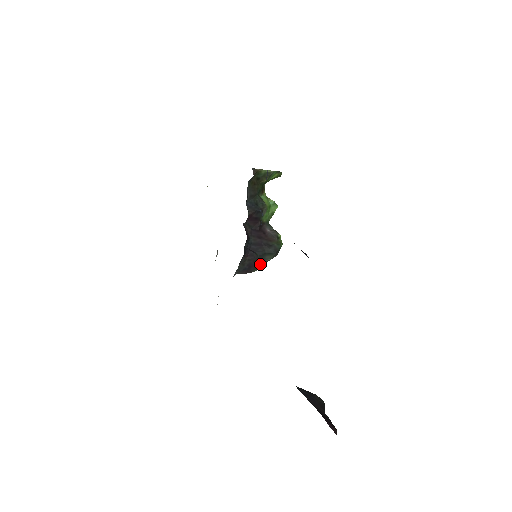
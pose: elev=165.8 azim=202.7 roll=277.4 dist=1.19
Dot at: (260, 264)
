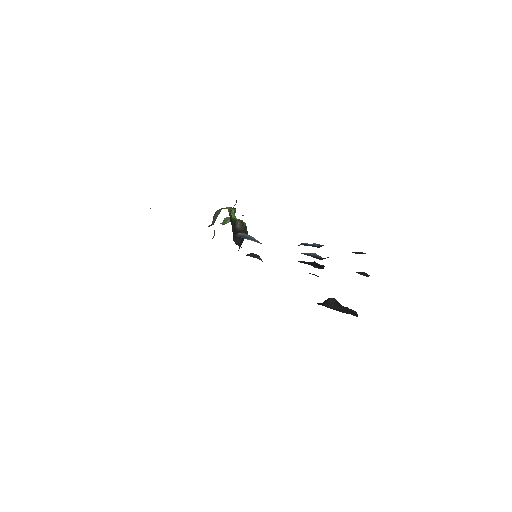
Dot at: occluded
